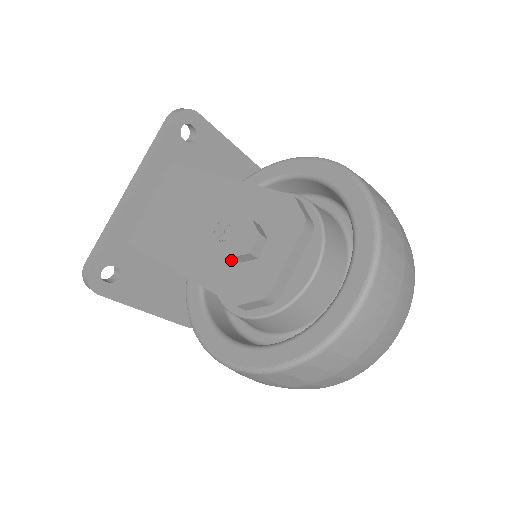
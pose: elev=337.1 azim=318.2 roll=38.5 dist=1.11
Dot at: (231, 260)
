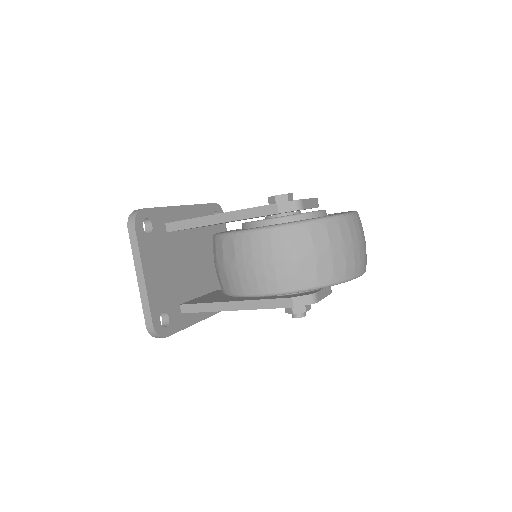
Dot at: occluded
